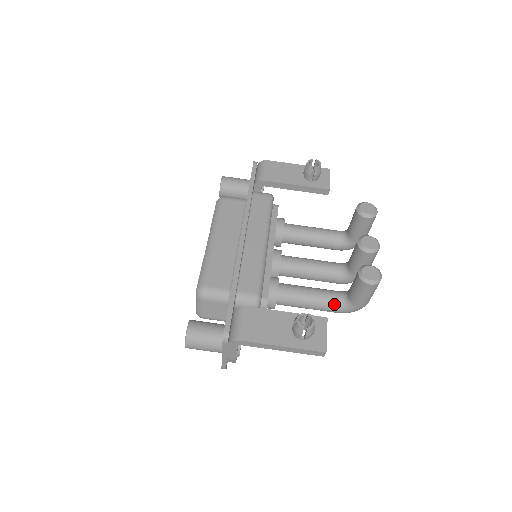
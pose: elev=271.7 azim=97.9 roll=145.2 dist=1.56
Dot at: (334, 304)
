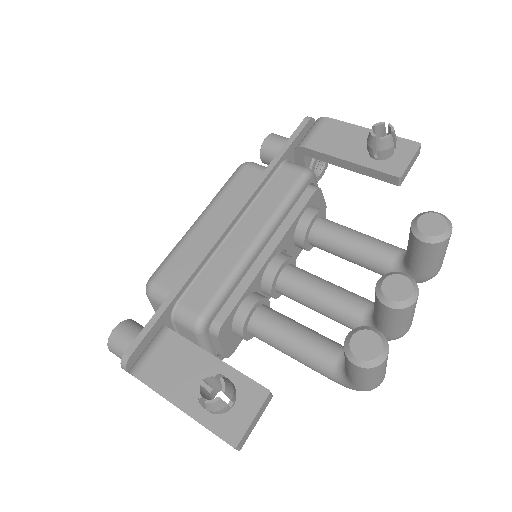
Dot at: (325, 367)
